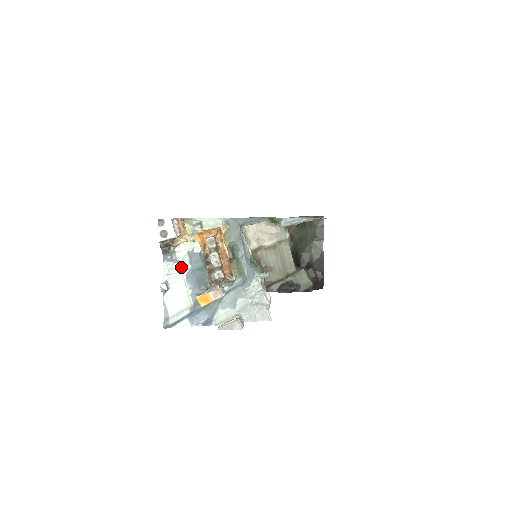
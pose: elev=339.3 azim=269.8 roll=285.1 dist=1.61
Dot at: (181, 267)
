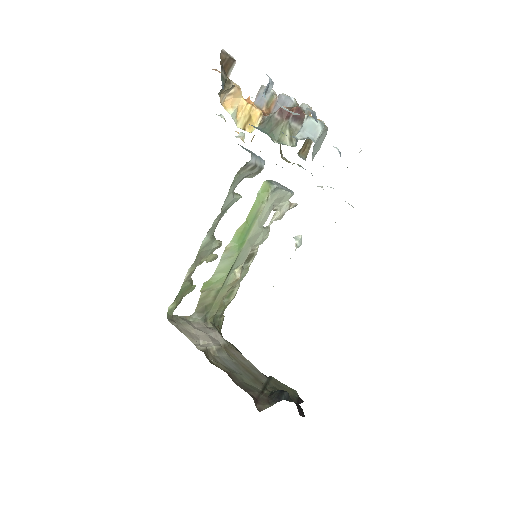
Dot at: occluded
